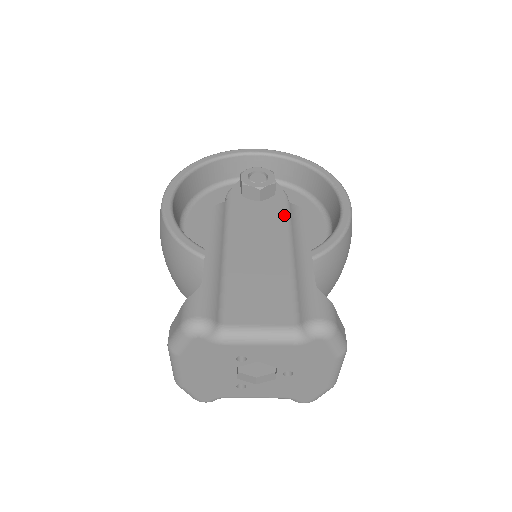
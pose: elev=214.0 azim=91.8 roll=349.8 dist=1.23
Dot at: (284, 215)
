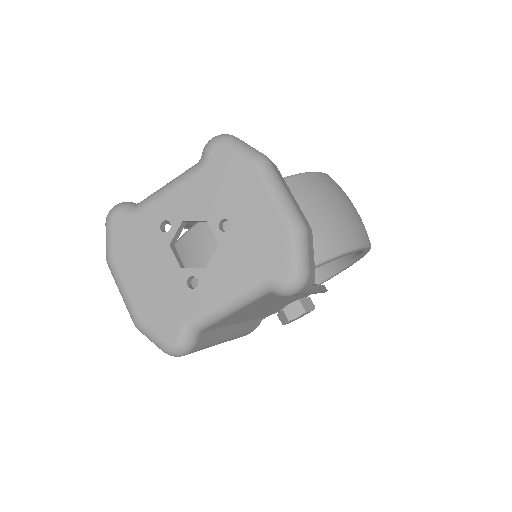
Dot at: occluded
